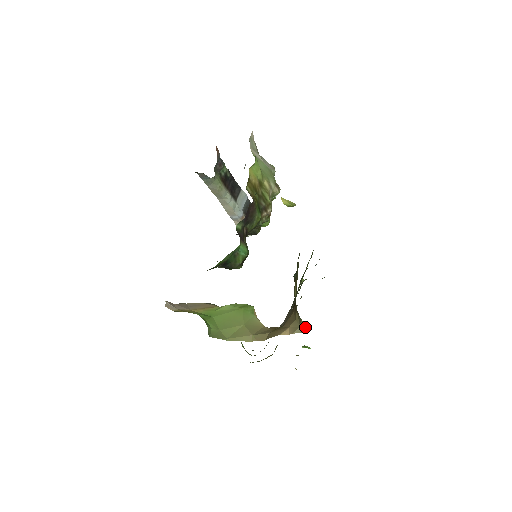
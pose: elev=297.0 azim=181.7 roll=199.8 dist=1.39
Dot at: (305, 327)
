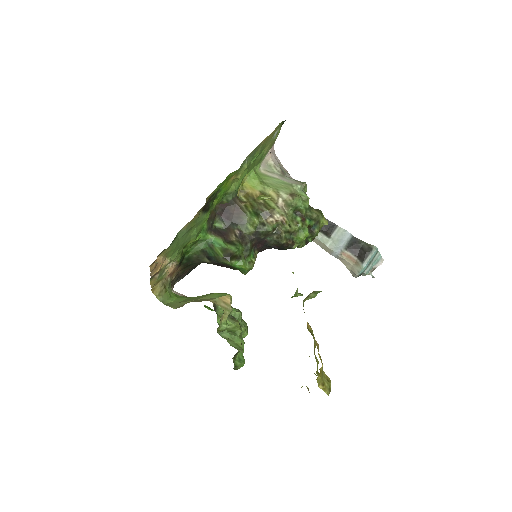
Dot at: occluded
